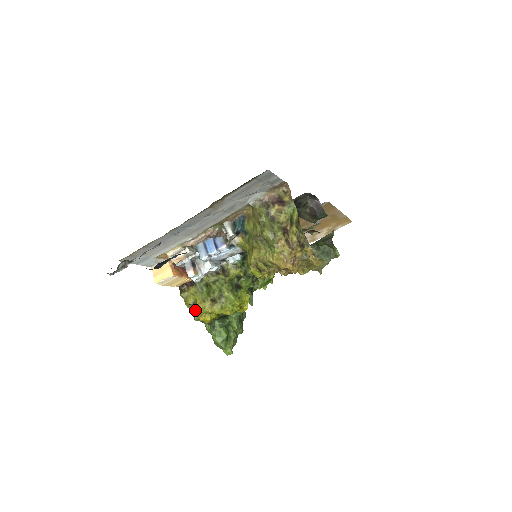
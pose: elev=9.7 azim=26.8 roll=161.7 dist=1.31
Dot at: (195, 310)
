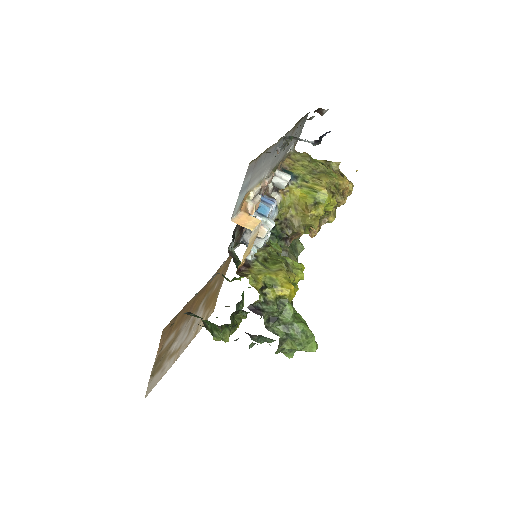
Dot at: (271, 291)
